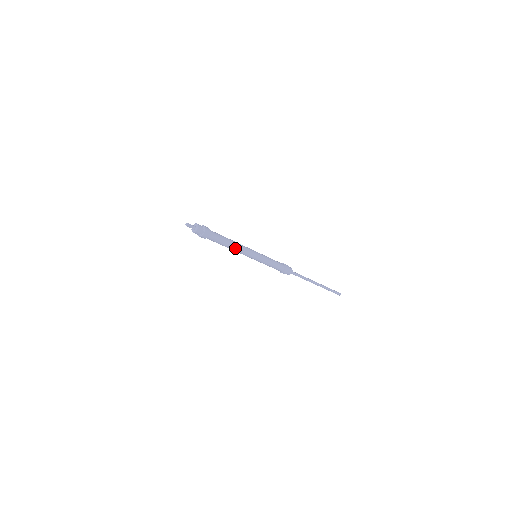
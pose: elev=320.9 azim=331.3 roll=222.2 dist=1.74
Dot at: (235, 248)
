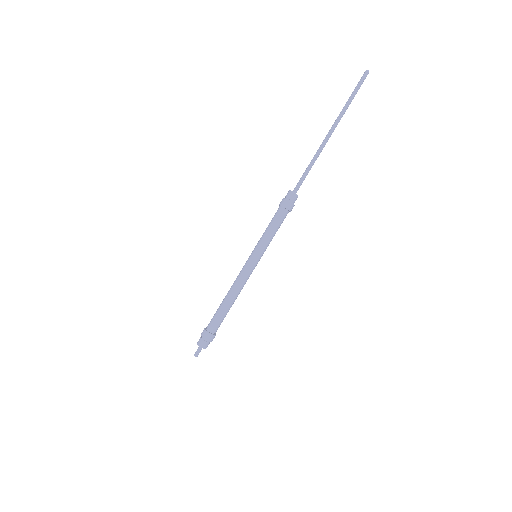
Dot at: occluded
